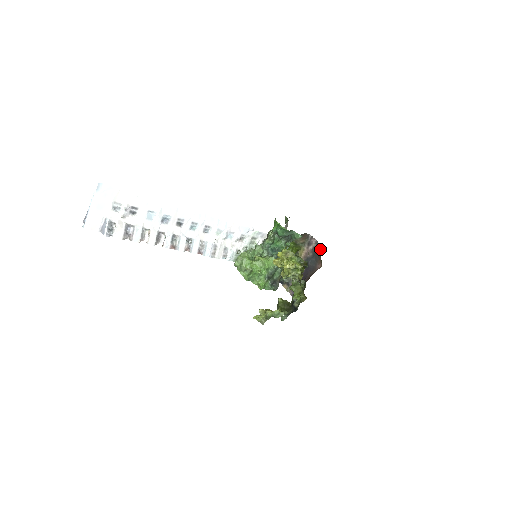
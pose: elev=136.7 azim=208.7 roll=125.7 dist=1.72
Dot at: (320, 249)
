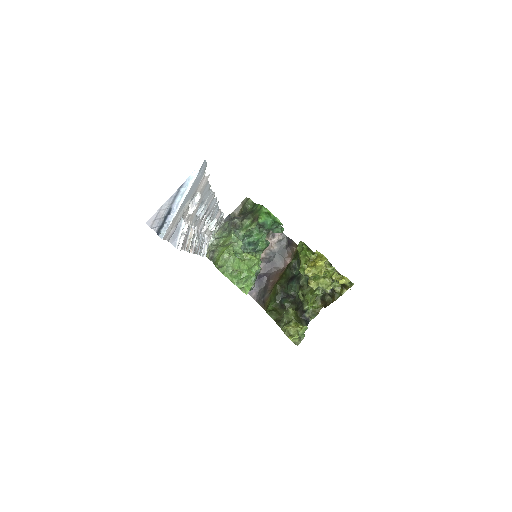
Dot at: (294, 244)
